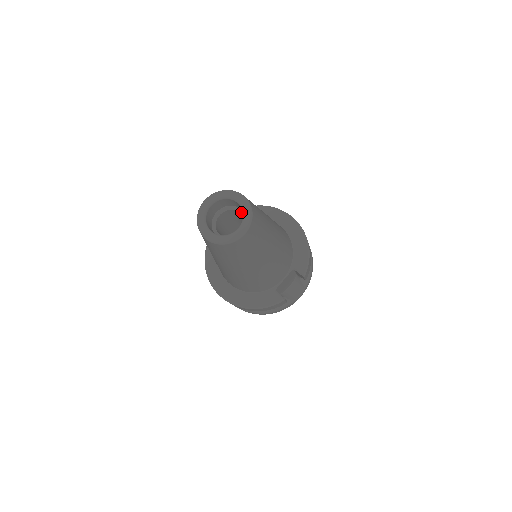
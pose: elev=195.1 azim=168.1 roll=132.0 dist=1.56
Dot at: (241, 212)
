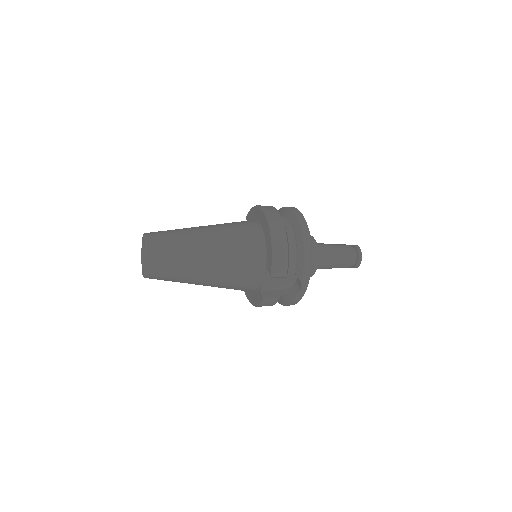
Dot at: occluded
